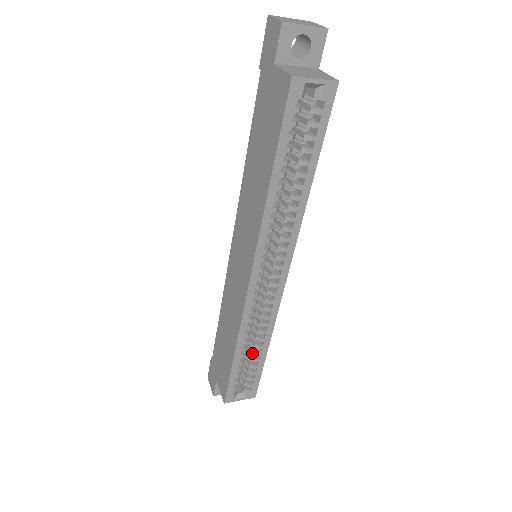
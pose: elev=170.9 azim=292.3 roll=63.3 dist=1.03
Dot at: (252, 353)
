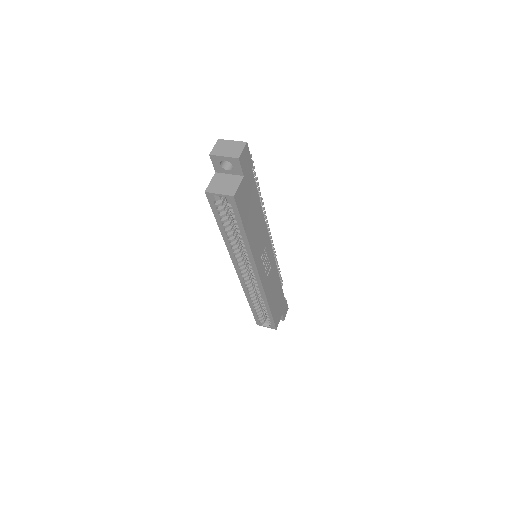
Dot at: occluded
